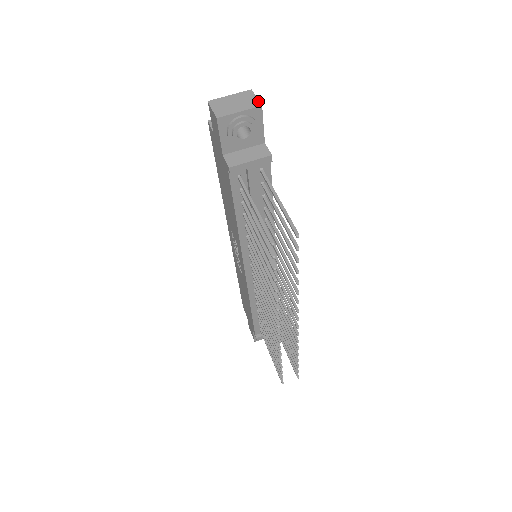
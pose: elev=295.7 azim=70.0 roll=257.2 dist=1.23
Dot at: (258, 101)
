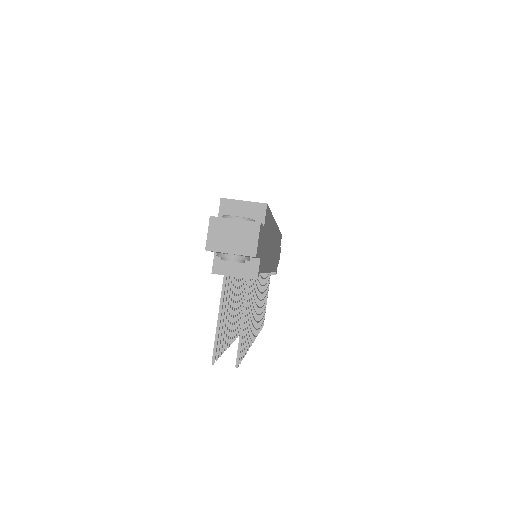
Dot at: (256, 248)
